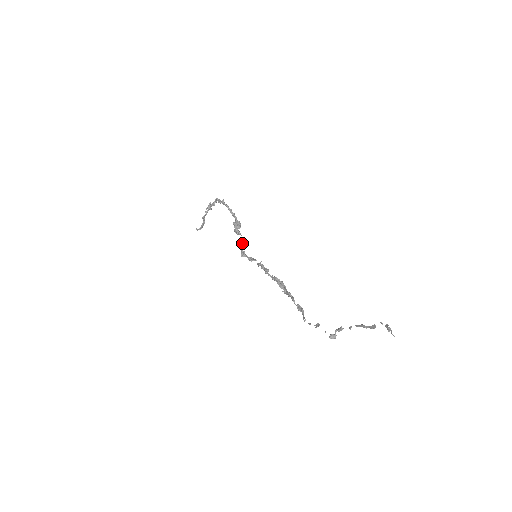
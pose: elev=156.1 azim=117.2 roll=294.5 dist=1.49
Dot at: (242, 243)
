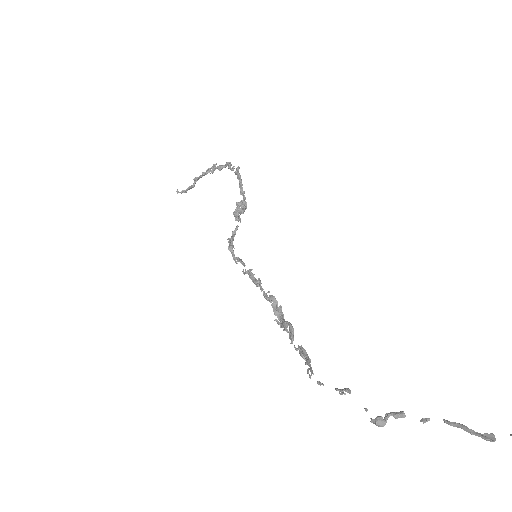
Dot at: (235, 234)
